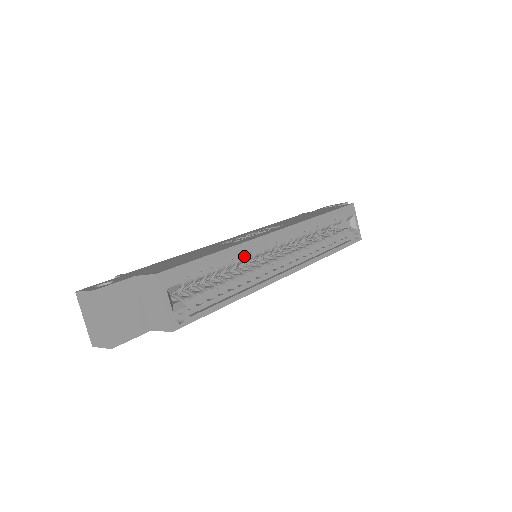
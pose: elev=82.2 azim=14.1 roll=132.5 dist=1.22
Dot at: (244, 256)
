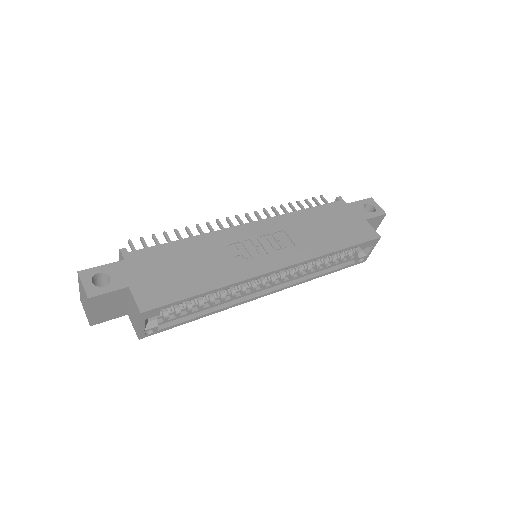
Dot at: occluded
